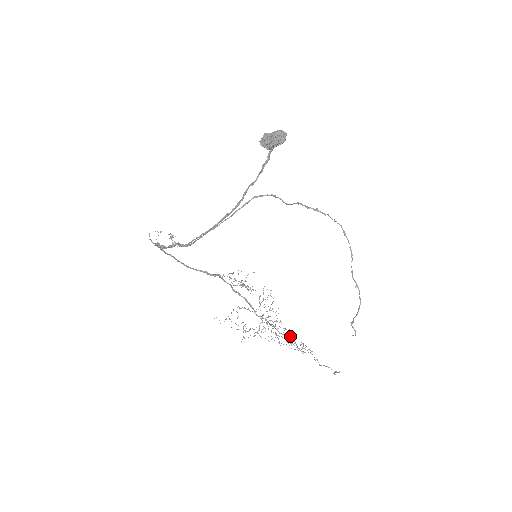
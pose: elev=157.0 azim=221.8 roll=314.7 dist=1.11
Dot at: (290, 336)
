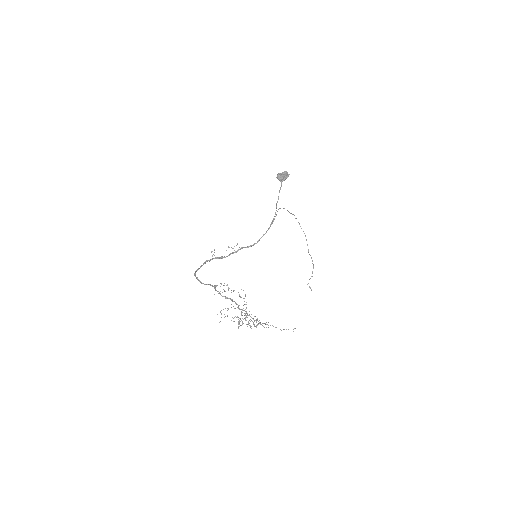
Dot at: occluded
